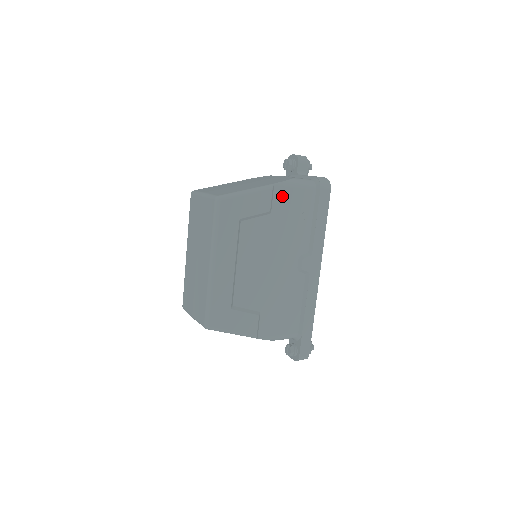
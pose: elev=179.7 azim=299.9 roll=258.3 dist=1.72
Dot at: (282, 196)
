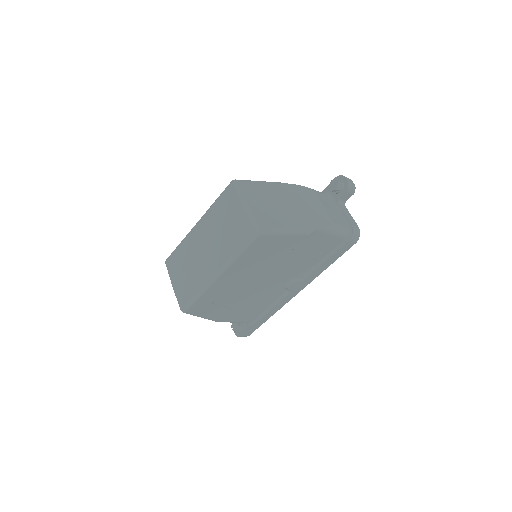
Dot at: (313, 239)
